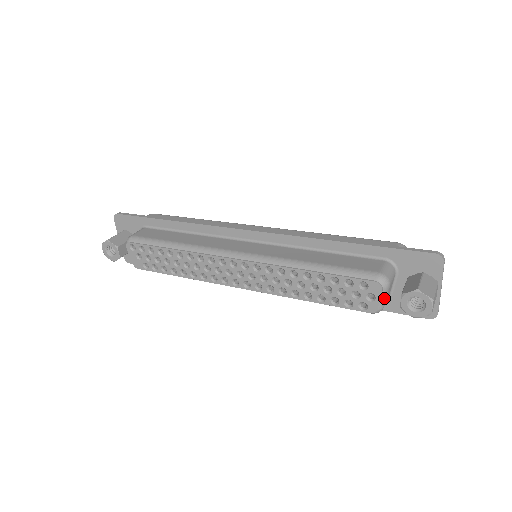
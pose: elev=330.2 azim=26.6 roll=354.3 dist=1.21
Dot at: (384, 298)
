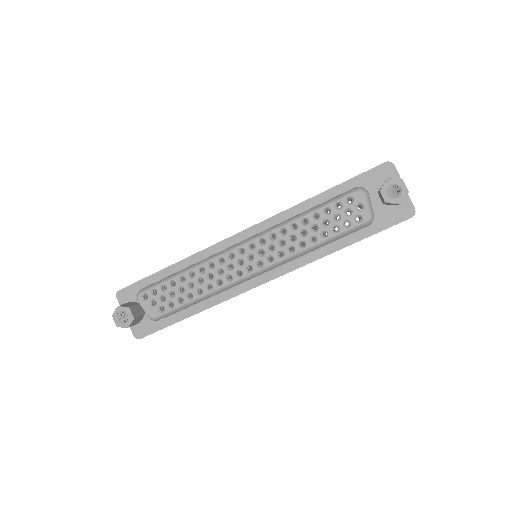
Dot at: (370, 204)
